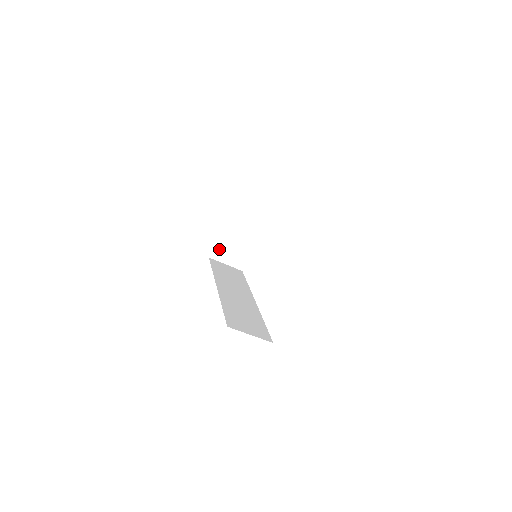
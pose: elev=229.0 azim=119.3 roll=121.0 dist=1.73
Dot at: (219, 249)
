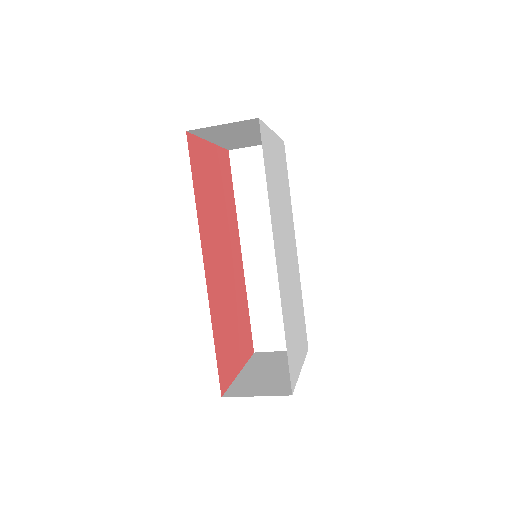
Dot at: (231, 146)
